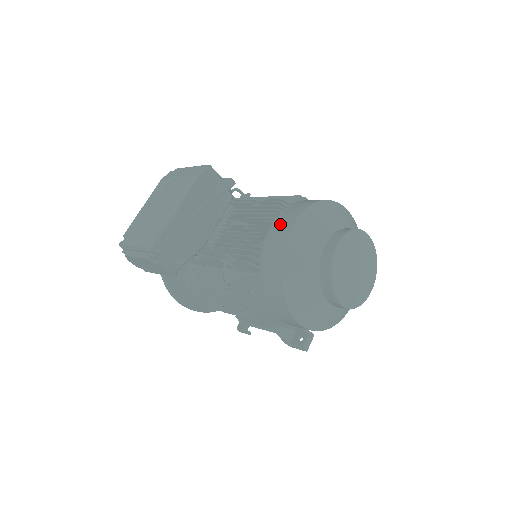
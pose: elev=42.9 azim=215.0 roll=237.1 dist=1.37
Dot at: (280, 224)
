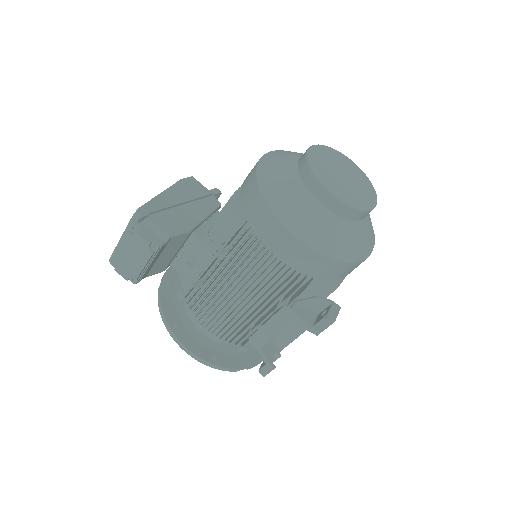
Dot at: occluded
